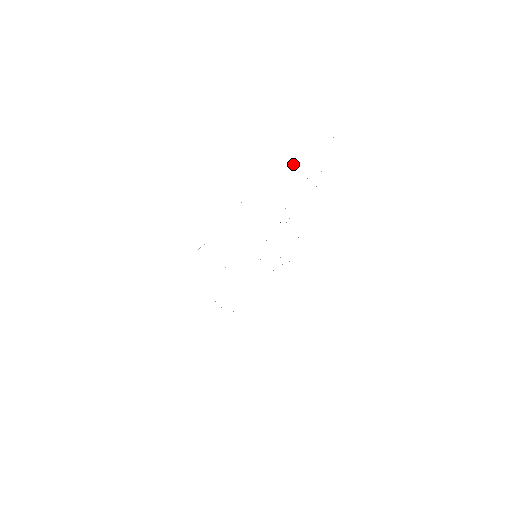
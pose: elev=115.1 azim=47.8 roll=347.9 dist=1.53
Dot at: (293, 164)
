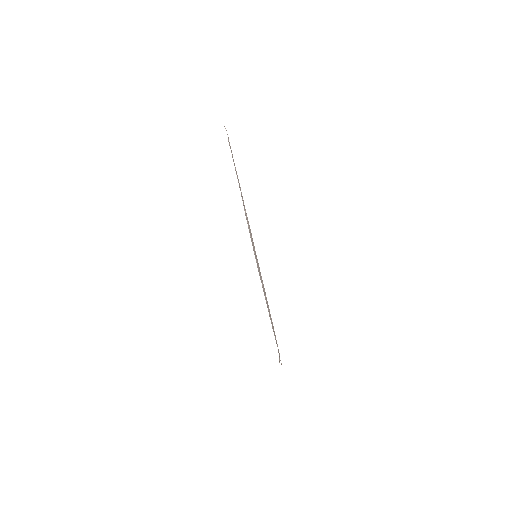
Dot at: (245, 211)
